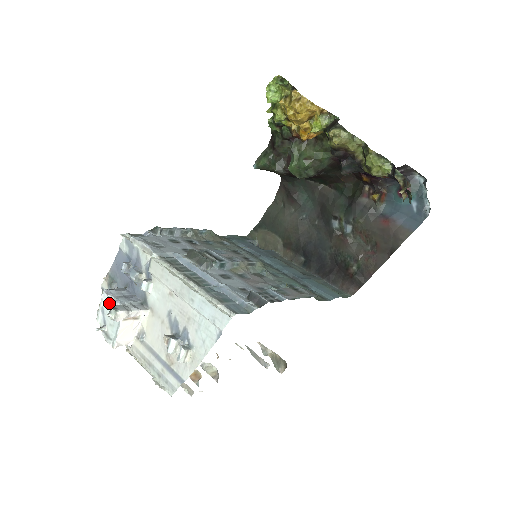
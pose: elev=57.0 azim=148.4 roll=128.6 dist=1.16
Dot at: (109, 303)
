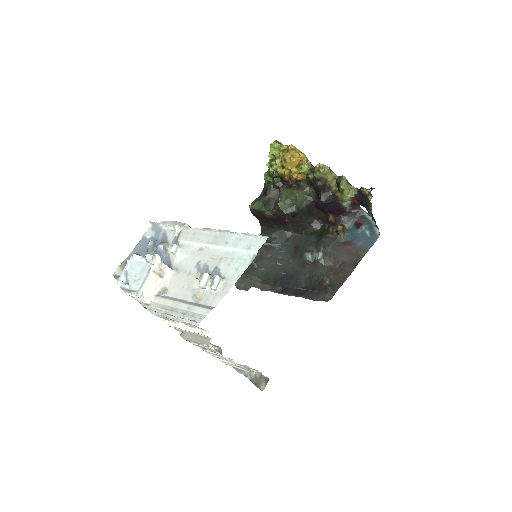
Dot at: (136, 264)
